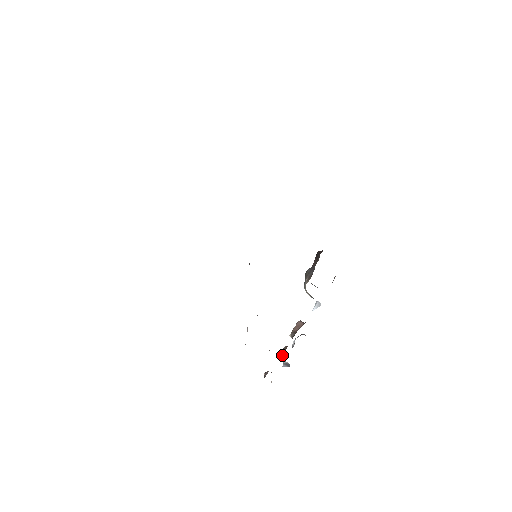
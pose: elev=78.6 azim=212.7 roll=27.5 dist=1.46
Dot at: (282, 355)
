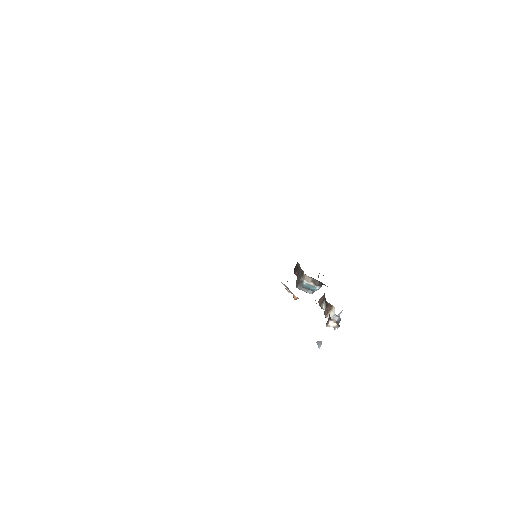
Dot at: (328, 311)
